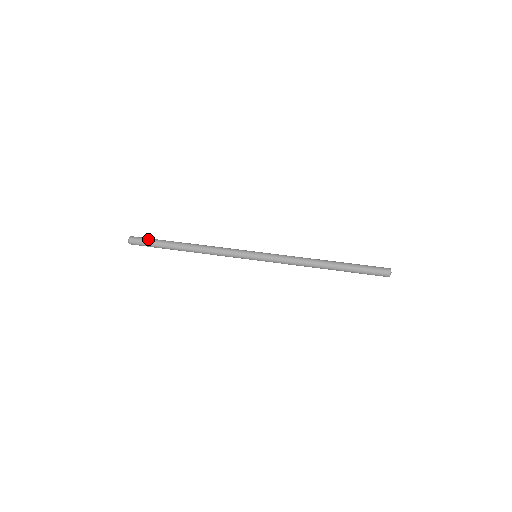
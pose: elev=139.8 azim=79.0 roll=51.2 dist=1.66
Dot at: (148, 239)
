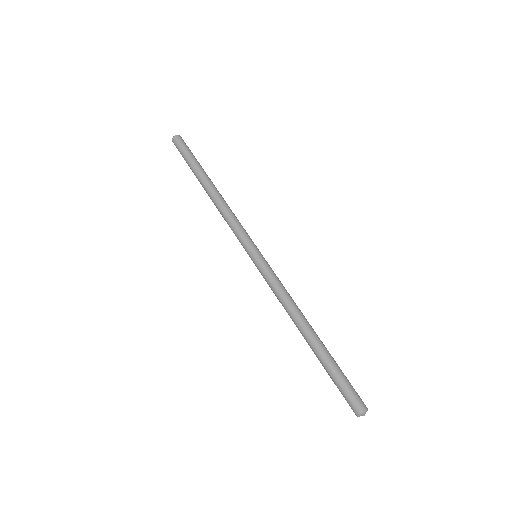
Dot at: (184, 152)
